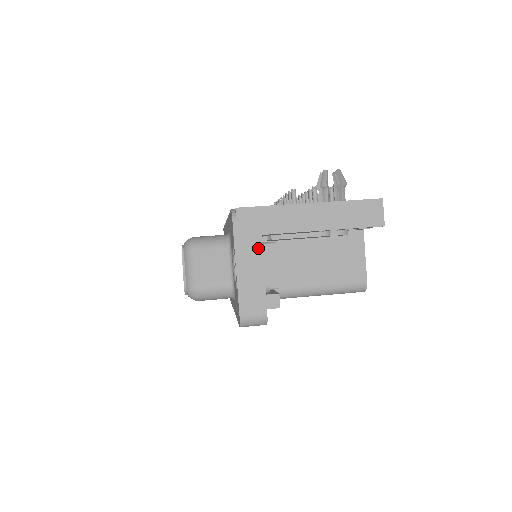
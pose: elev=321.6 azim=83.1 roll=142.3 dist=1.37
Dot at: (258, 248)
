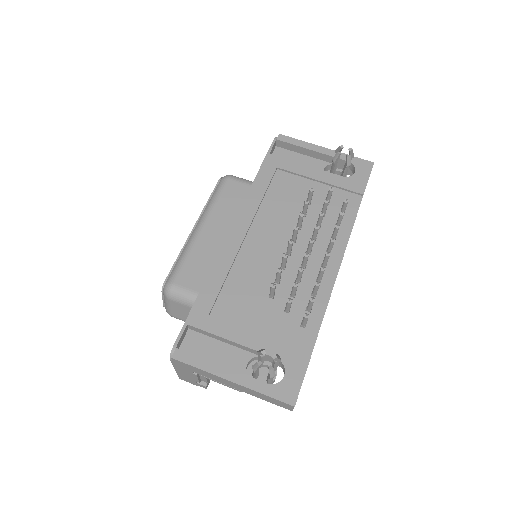
Dot at: (190, 373)
